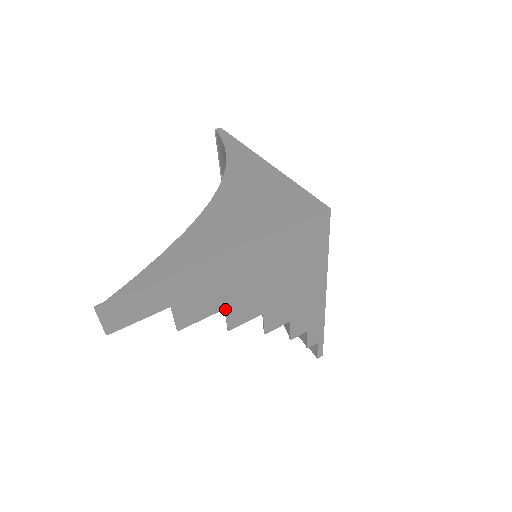
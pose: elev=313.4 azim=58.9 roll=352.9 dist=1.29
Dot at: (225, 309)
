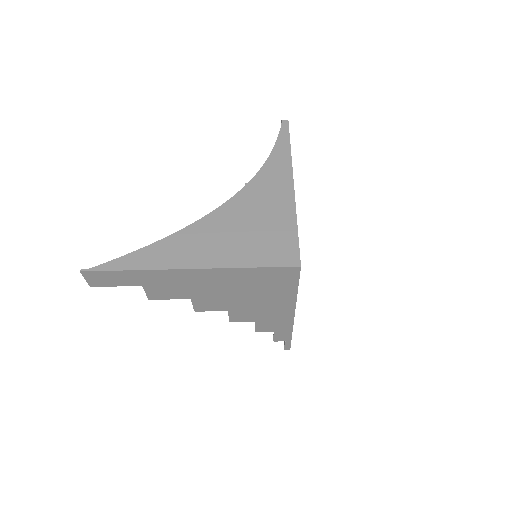
Dot at: (191, 299)
